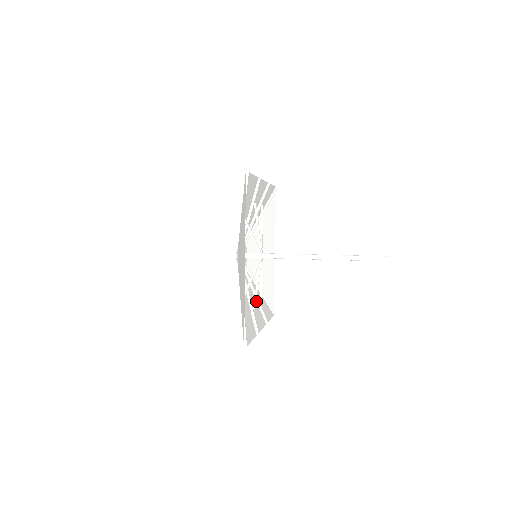
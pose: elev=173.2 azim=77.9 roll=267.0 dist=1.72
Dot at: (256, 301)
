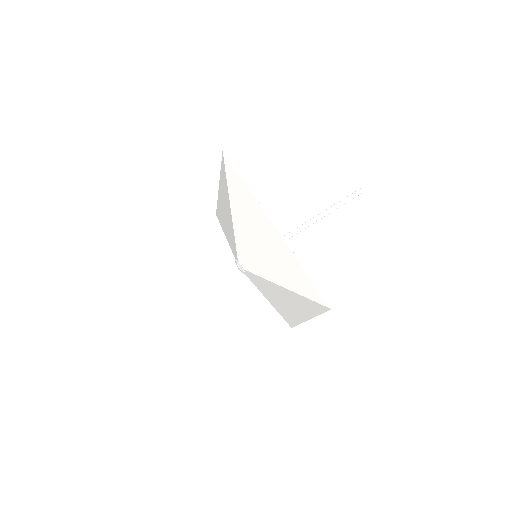
Dot at: occluded
